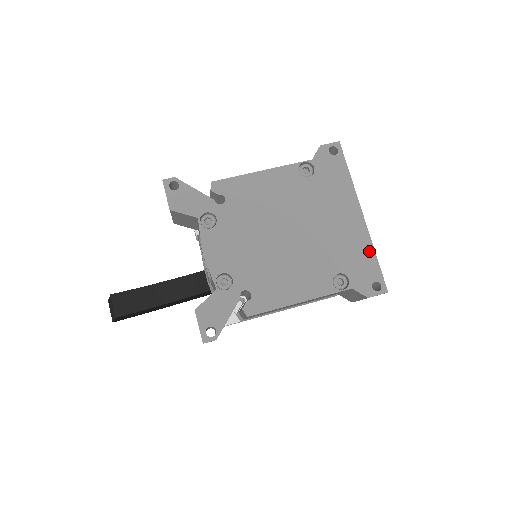
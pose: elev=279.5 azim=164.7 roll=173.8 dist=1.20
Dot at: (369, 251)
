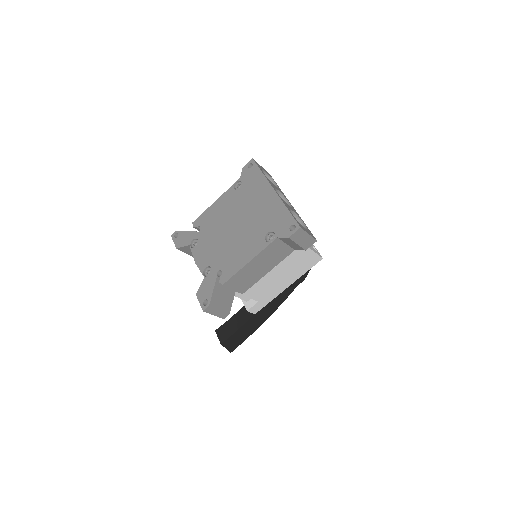
Dot at: (283, 209)
